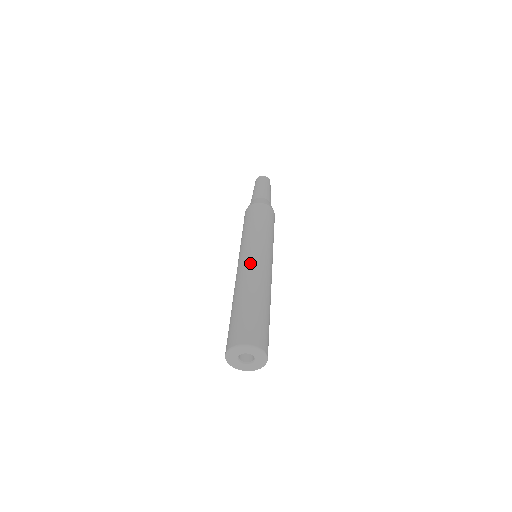
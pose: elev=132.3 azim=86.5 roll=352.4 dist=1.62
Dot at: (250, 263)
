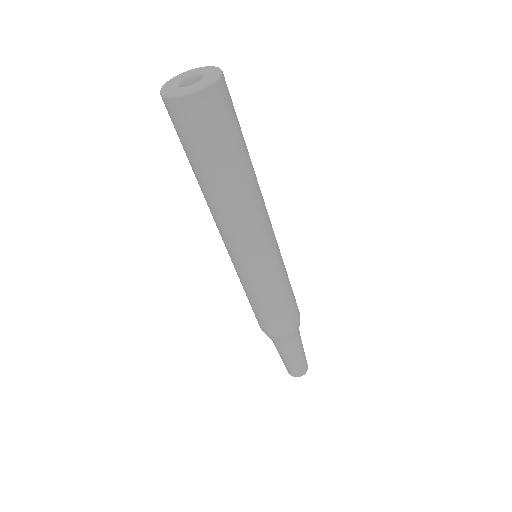
Dot at: occluded
